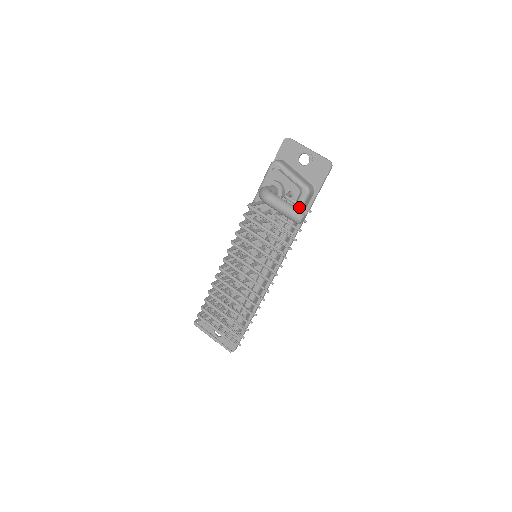
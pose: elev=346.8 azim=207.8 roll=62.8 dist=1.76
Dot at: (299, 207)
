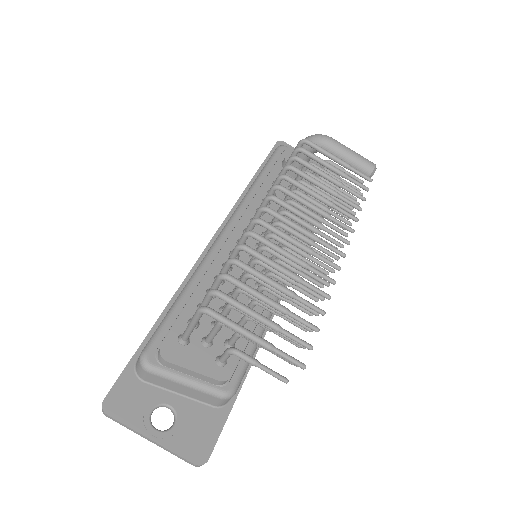
Dot at: occluded
